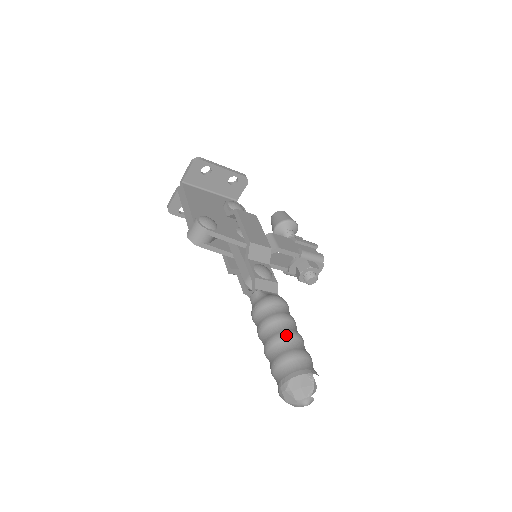
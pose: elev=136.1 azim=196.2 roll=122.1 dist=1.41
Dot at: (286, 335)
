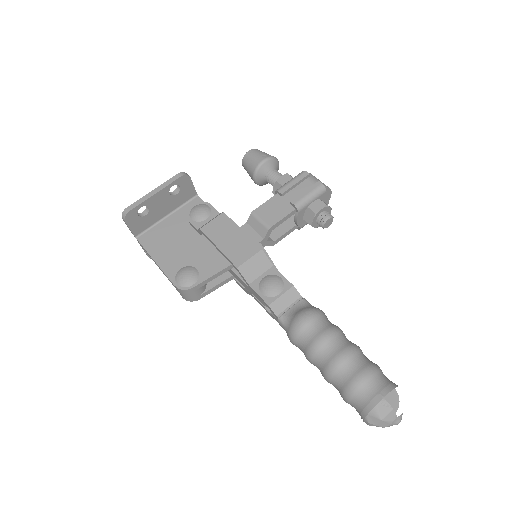
Dot at: (334, 365)
